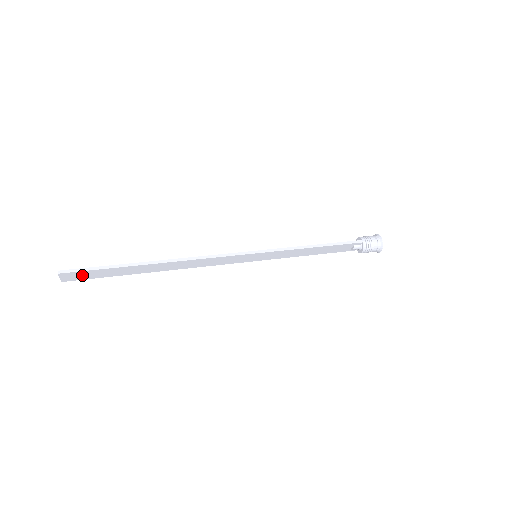
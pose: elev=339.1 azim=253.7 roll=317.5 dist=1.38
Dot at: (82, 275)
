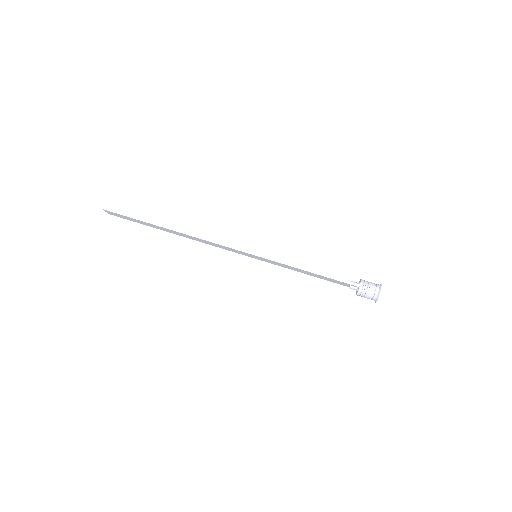
Dot at: (120, 216)
